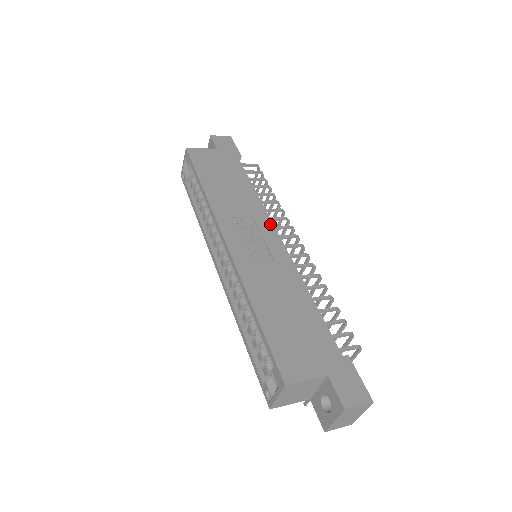
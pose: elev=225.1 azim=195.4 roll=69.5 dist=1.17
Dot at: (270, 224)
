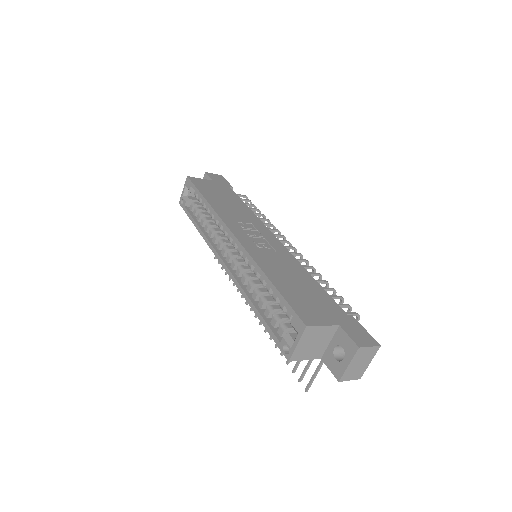
Dot at: (267, 230)
